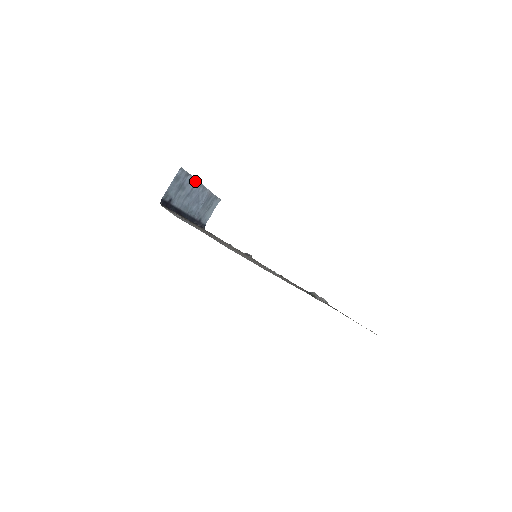
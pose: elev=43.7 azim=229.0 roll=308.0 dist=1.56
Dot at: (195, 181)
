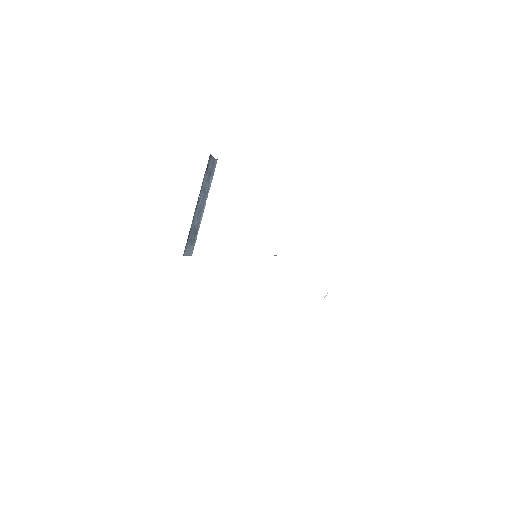
Dot at: (208, 191)
